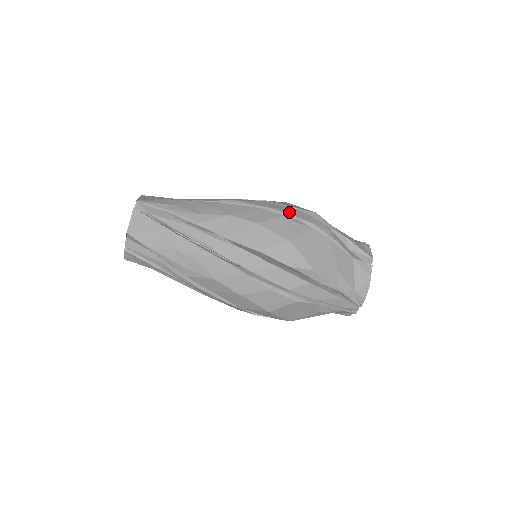
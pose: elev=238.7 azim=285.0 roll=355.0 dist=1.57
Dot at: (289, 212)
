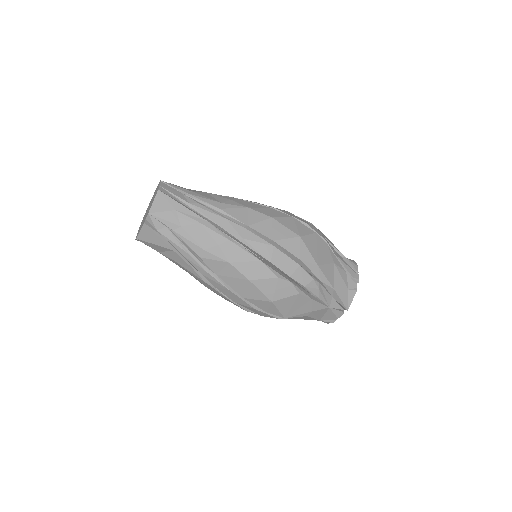
Dot at: (287, 270)
